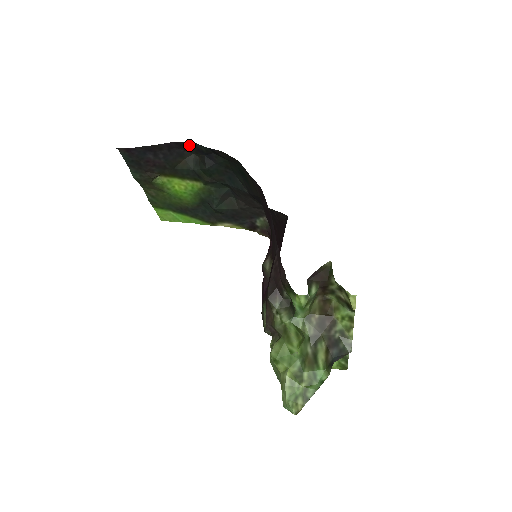
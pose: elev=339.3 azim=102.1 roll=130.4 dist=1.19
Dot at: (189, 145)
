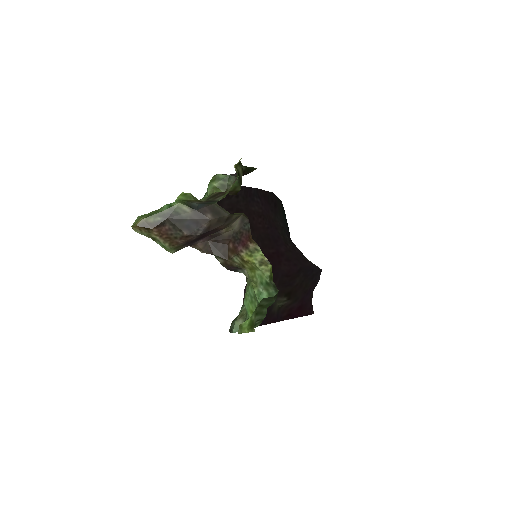
Dot at: occluded
